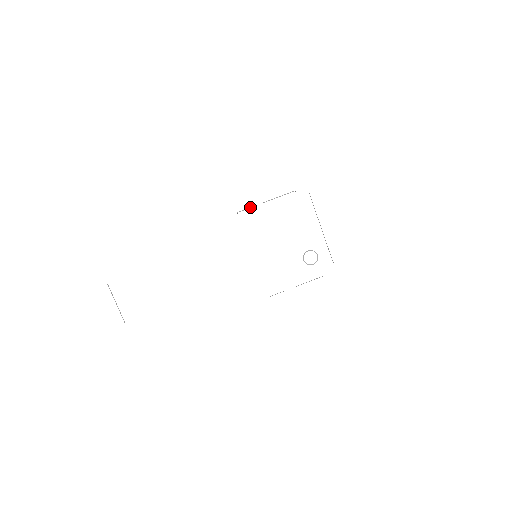
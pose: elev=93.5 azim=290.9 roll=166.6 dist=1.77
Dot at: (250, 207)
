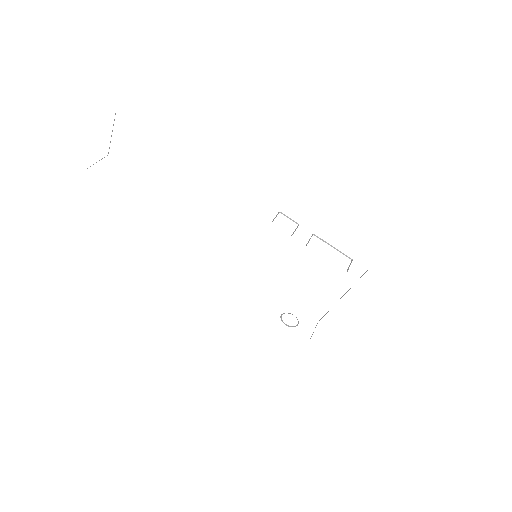
Dot at: occluded
